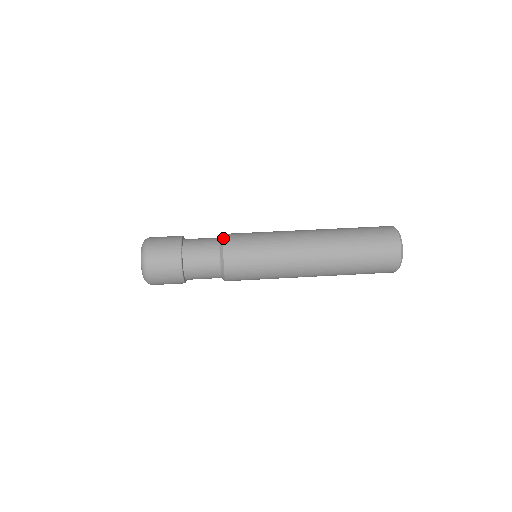
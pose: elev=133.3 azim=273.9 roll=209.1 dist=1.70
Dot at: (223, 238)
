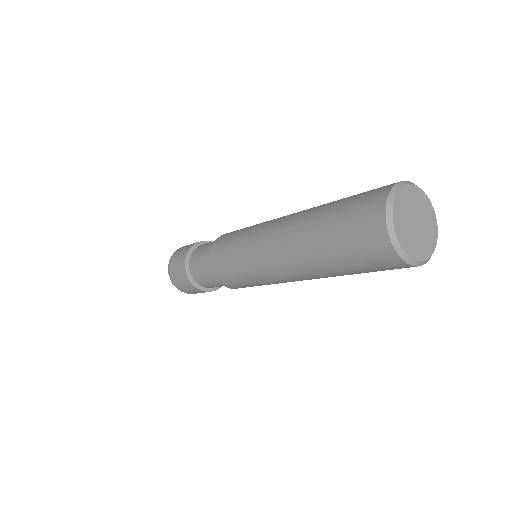
Dot at: occluded
